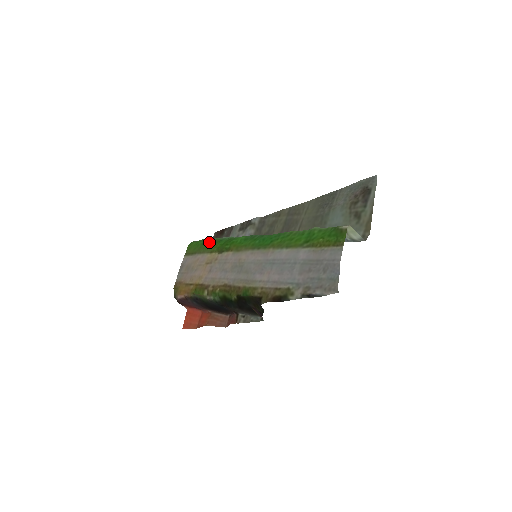
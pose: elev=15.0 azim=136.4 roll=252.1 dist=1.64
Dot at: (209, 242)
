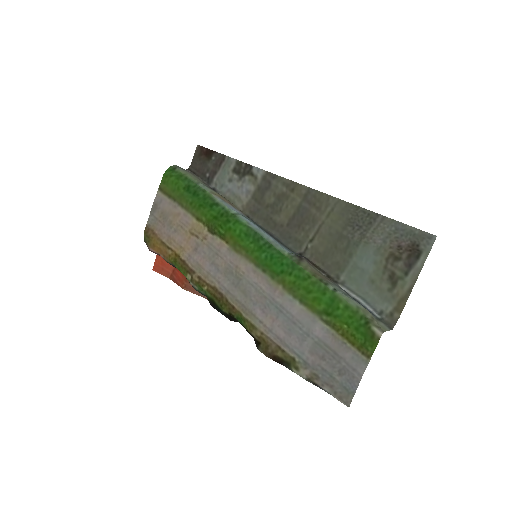
Dot at: (194, 194)
